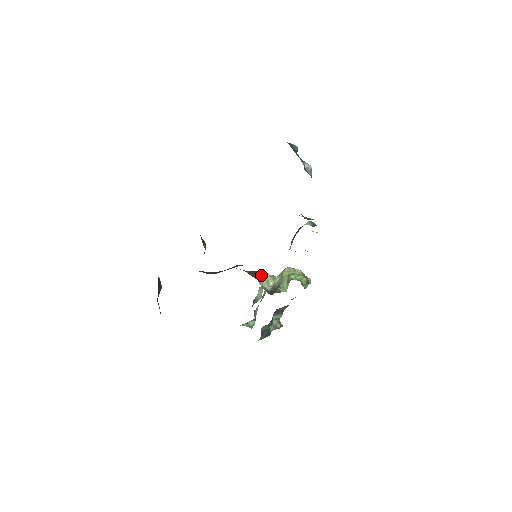
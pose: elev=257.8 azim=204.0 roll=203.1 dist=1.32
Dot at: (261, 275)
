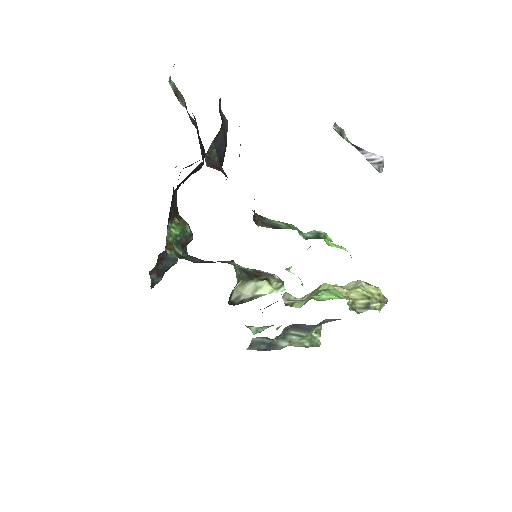
Dot at: (258, 279)
